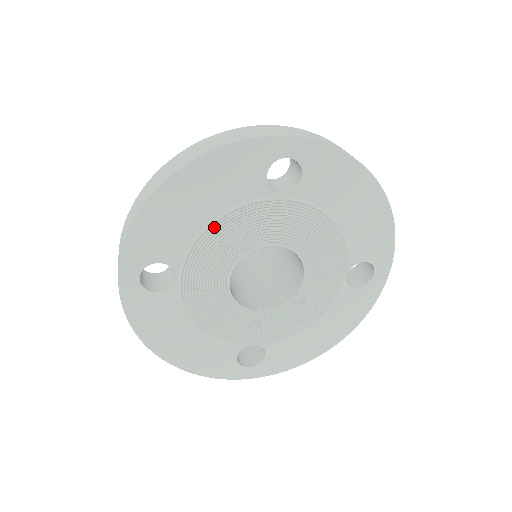
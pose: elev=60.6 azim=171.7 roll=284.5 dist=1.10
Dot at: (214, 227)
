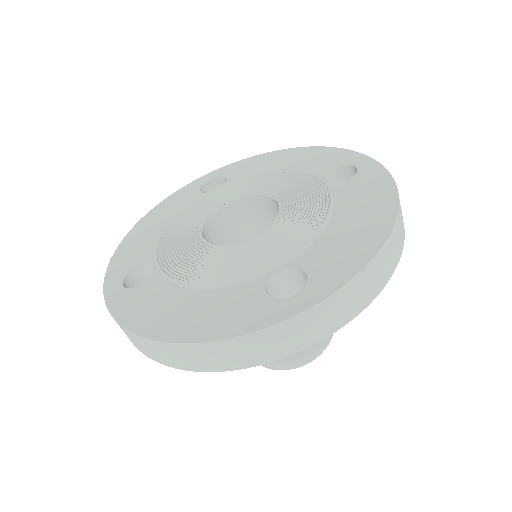
Dot at: (271, 172)
